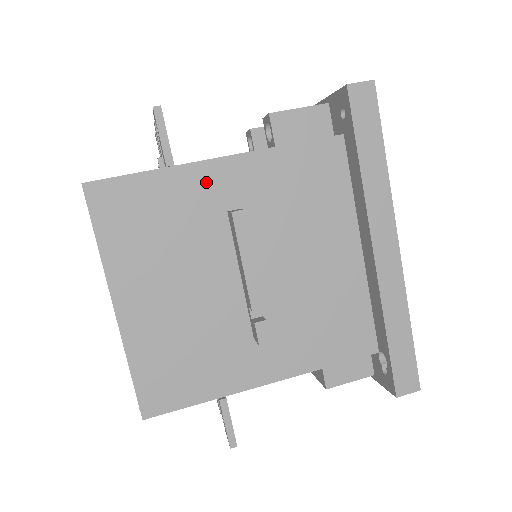
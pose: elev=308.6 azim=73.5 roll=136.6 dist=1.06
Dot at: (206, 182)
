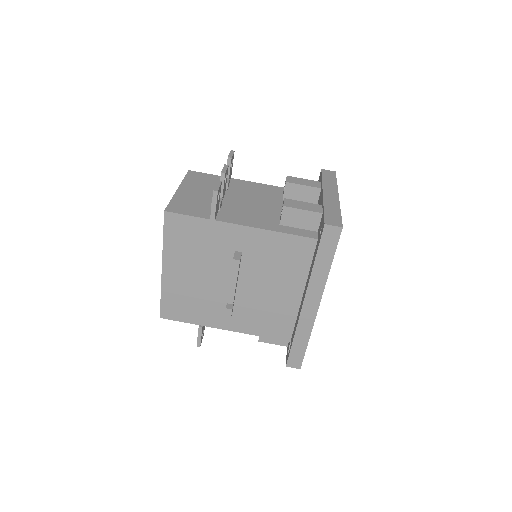
Dot at: (229, 234)
